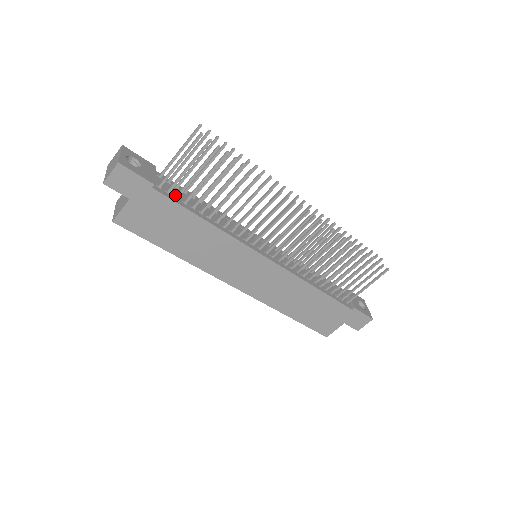
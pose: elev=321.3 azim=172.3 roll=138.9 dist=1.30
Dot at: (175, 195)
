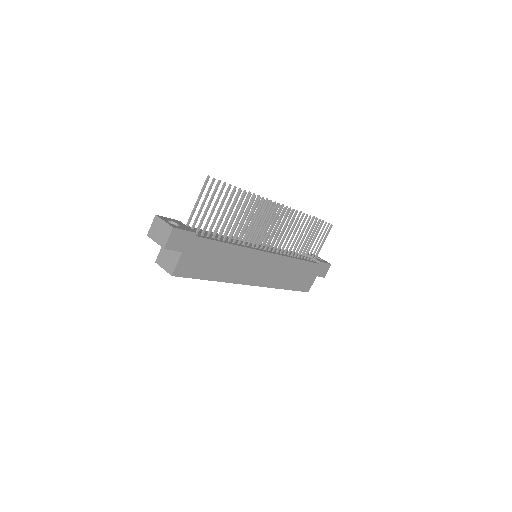
Dot at: (205, 235)
